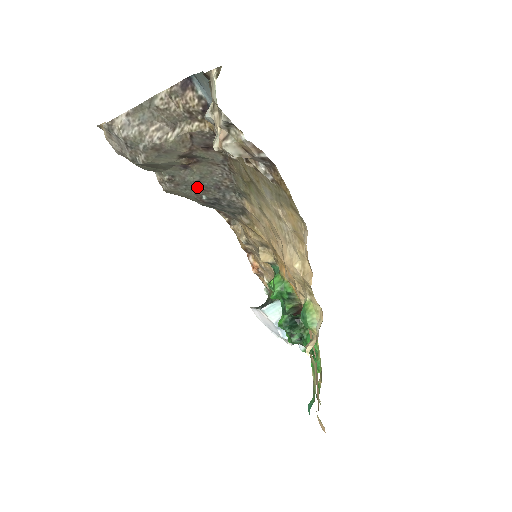
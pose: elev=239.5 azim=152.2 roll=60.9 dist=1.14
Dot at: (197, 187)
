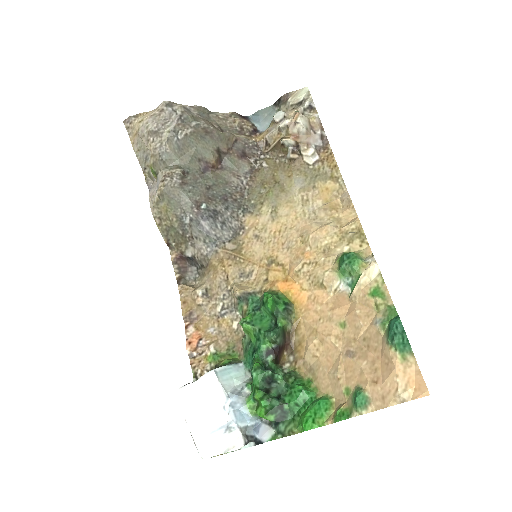
Dot at: (204, 192)
